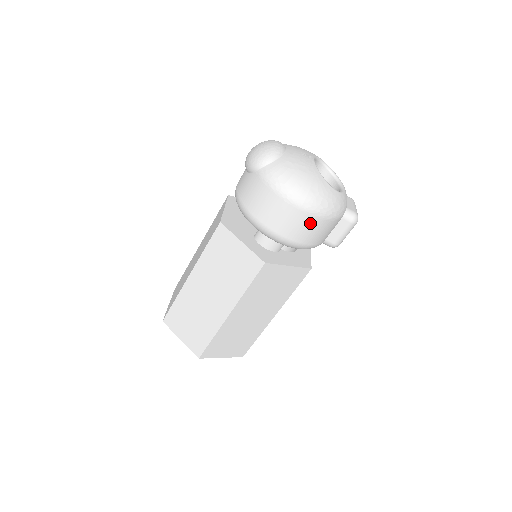
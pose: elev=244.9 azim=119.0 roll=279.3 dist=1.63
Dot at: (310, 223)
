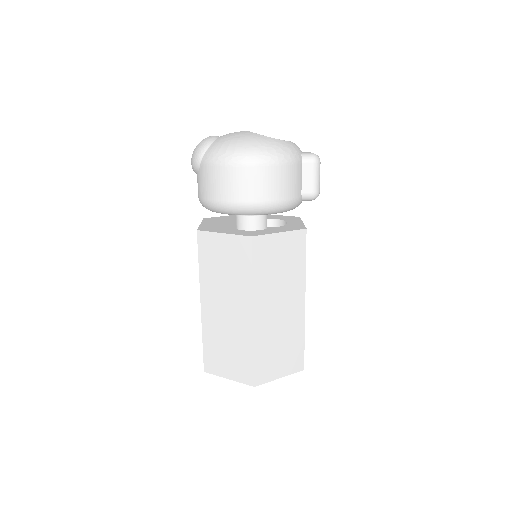
Dot at: (269, 175)
